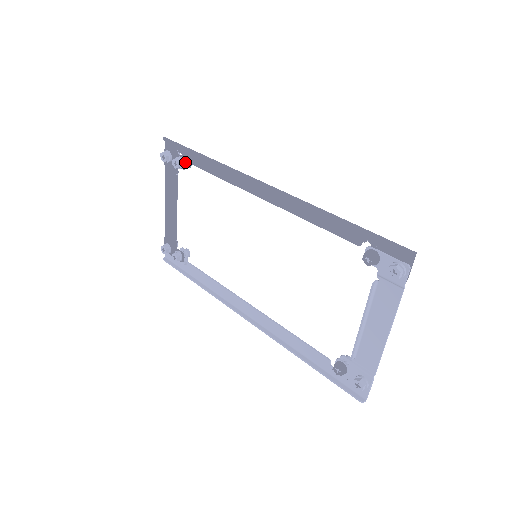
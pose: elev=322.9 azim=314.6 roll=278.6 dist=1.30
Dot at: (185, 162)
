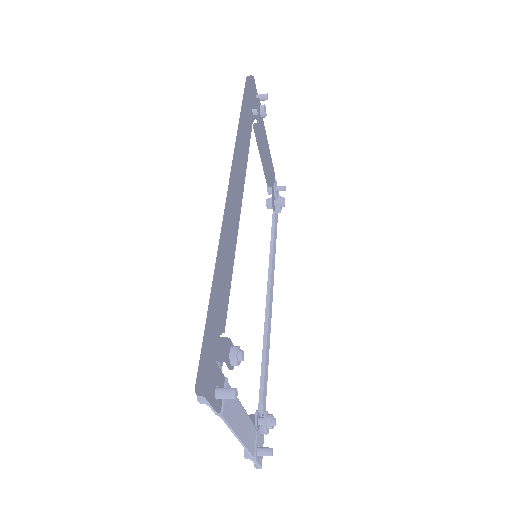
Dot at: occluded
